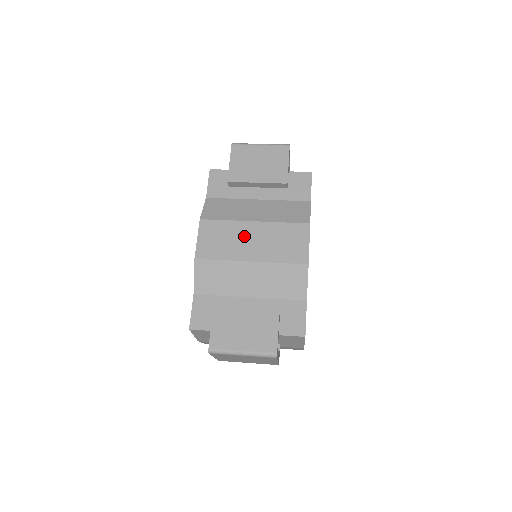
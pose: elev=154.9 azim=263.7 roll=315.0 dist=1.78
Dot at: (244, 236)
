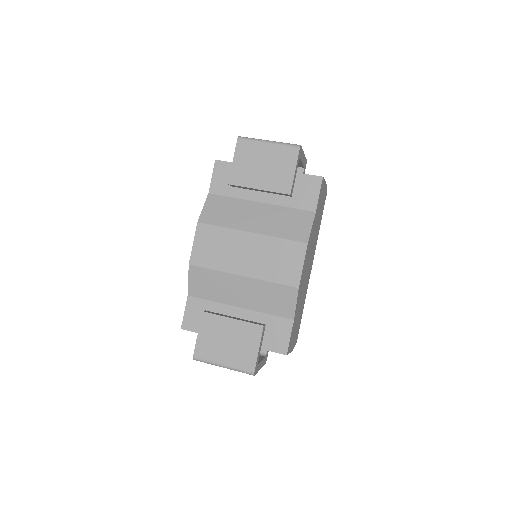
Dot at: (239, 247)
